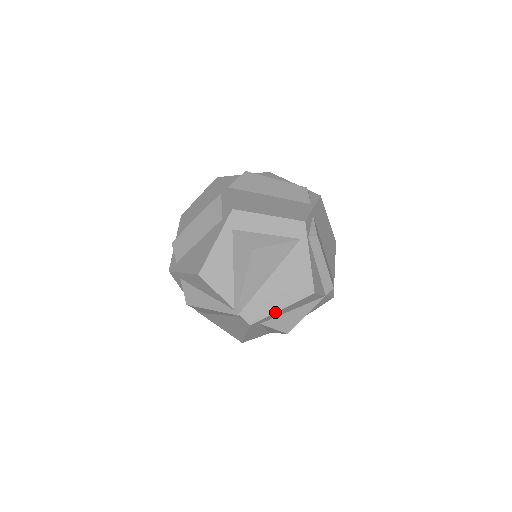
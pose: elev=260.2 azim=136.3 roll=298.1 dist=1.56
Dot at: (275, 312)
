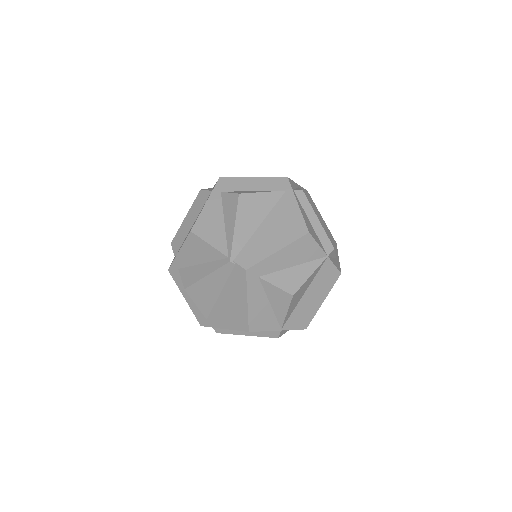
Dot at: (271, 254)
